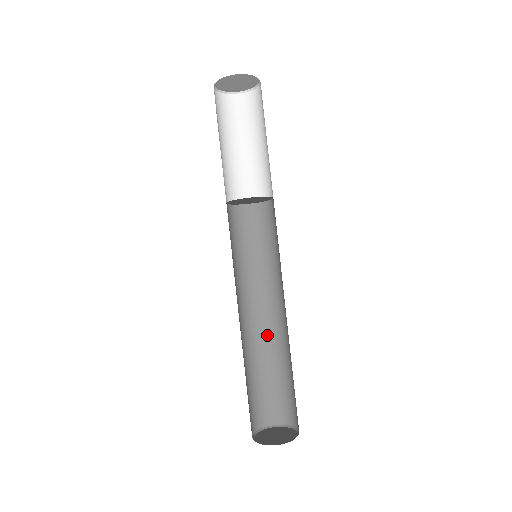
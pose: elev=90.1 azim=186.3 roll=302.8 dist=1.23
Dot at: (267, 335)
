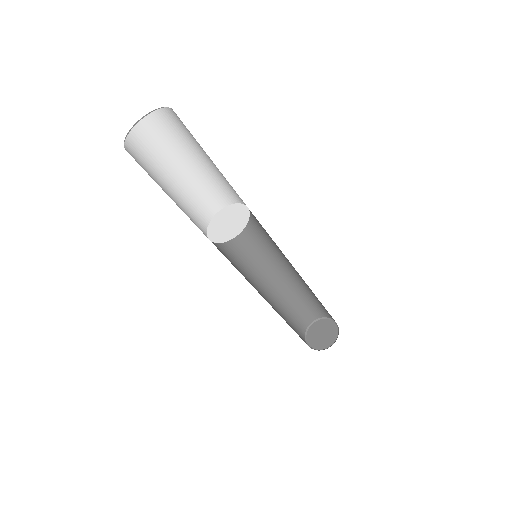
Dot at: (279, 287)
